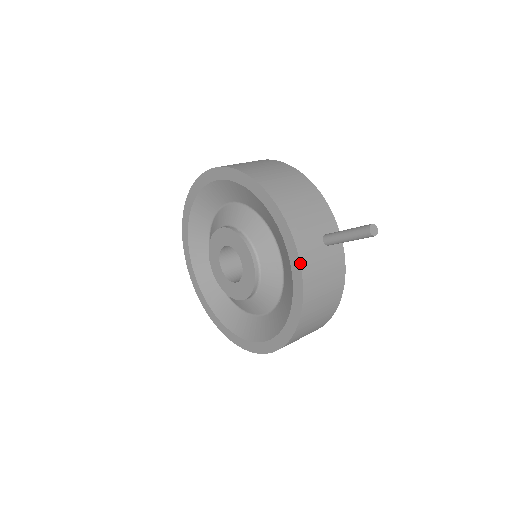
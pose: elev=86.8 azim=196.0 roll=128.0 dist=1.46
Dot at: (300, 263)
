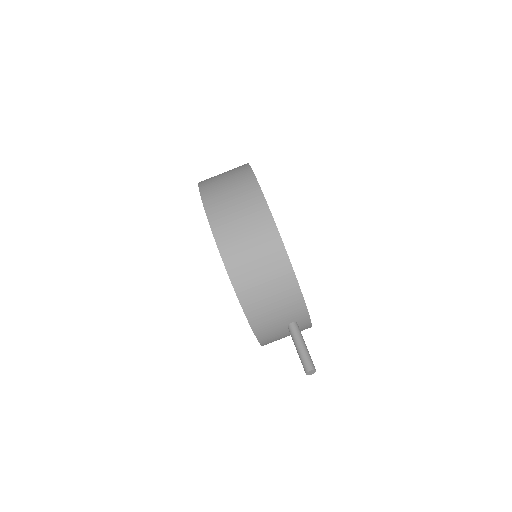
Dot at: (259, 342)
